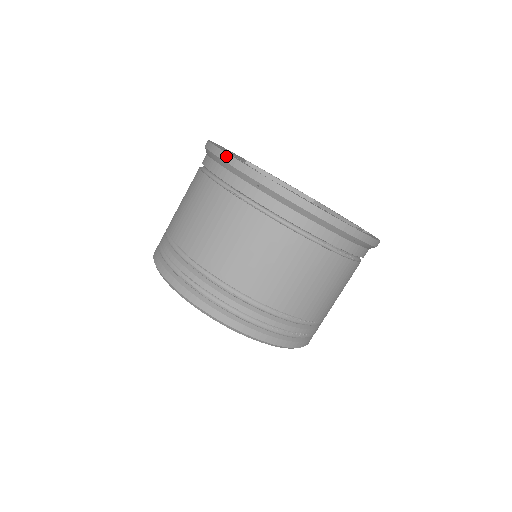
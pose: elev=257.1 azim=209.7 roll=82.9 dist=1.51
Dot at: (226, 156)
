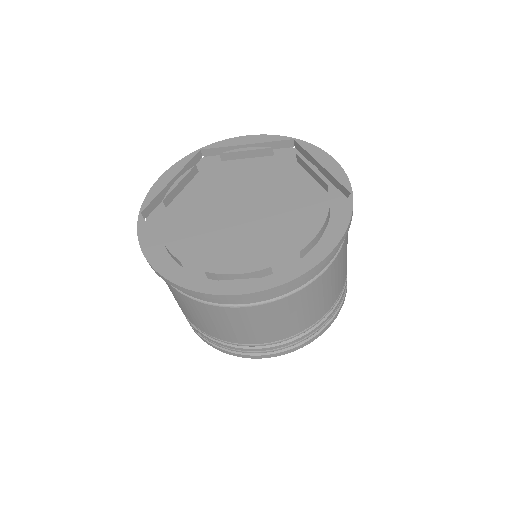
Dot at: (249, 296)
